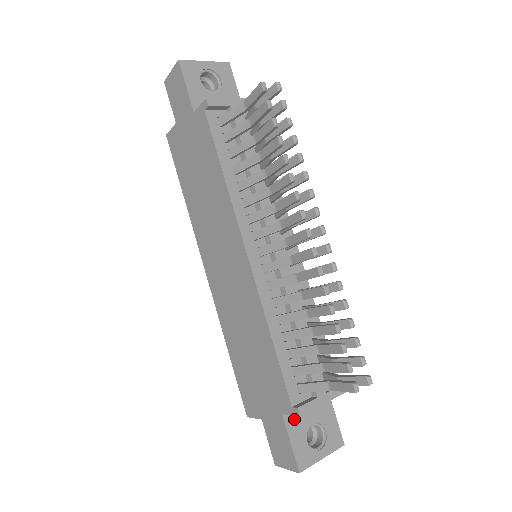
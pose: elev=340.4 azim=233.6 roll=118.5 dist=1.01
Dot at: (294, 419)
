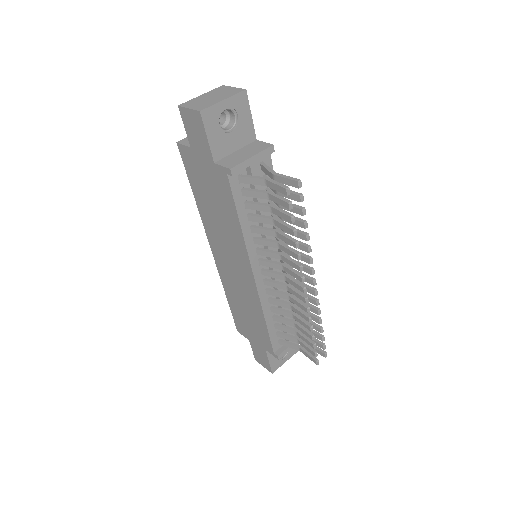
Dot at: occluded
